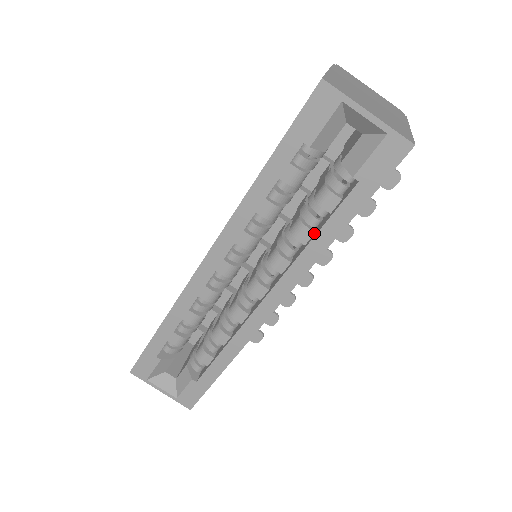
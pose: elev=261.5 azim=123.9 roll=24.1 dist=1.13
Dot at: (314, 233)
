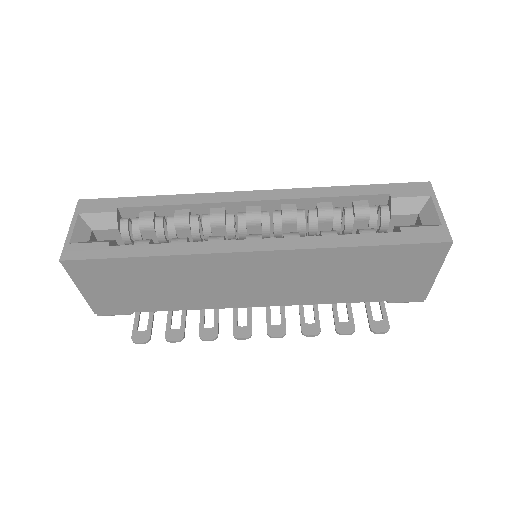
Dot at: occluded
